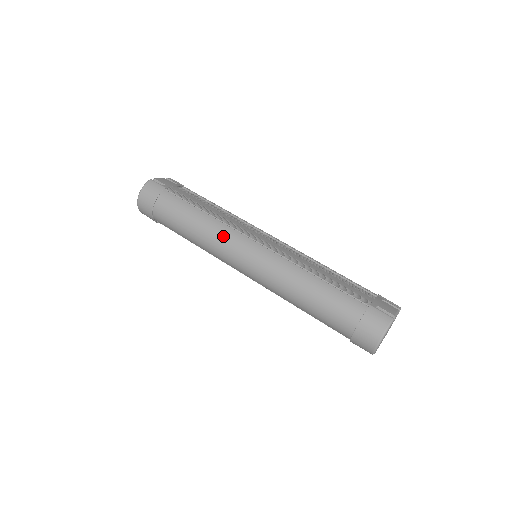
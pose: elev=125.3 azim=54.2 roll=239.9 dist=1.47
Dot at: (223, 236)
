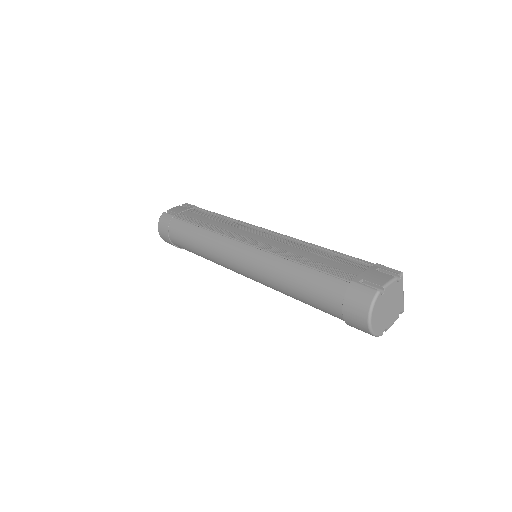
Dot at: (217, 247)
